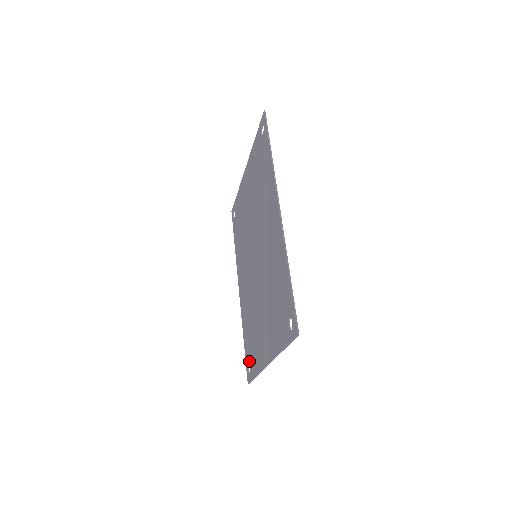
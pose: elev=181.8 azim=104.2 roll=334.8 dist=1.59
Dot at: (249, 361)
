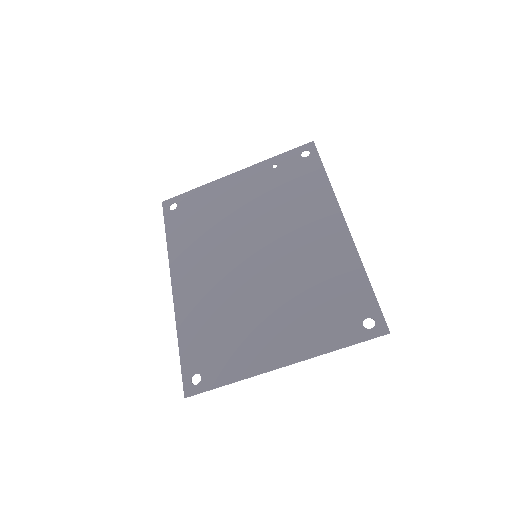
Dot at: (200, 368)
